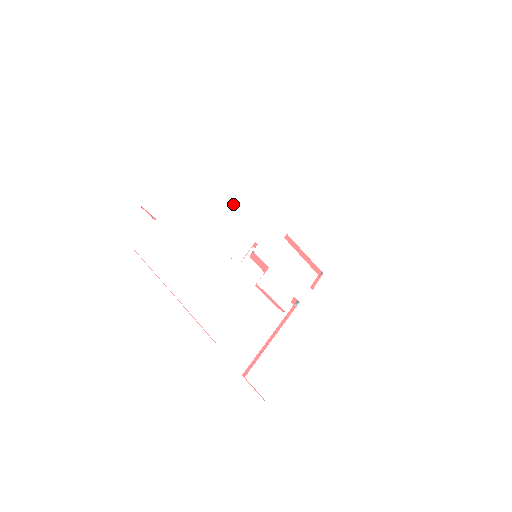
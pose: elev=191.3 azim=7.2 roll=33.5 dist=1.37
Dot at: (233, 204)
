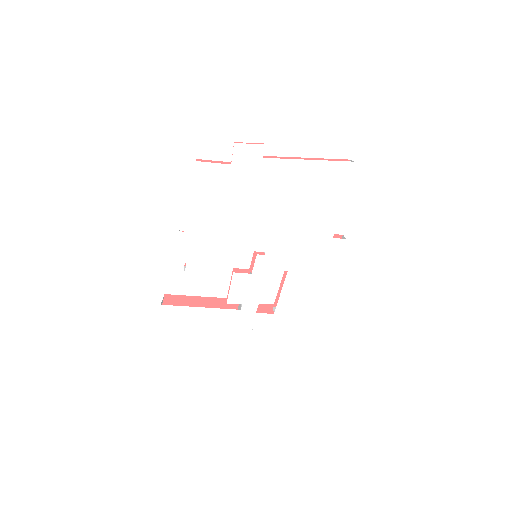
Dot at: (285, 216)
